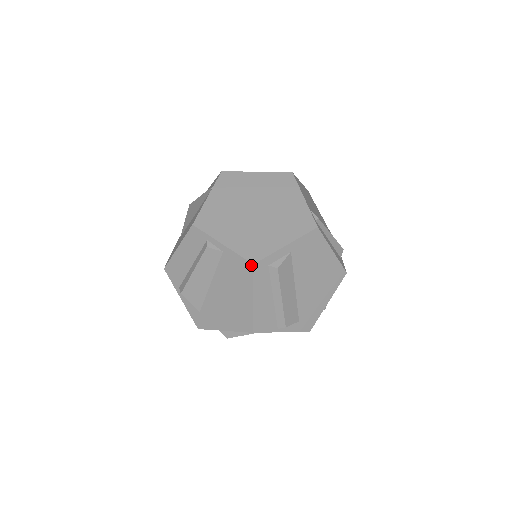
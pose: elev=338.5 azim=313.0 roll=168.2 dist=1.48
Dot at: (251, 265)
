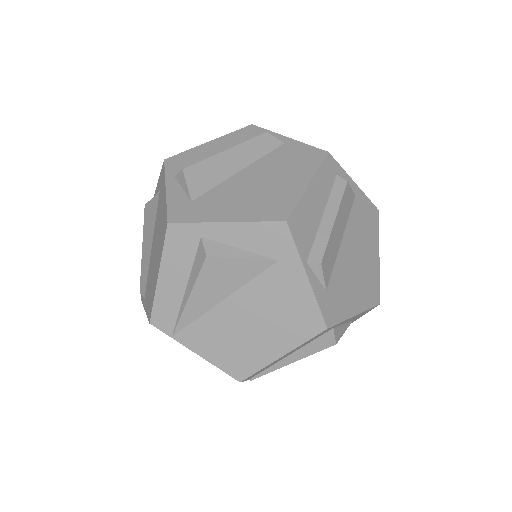
Dot at: (324, 152)
